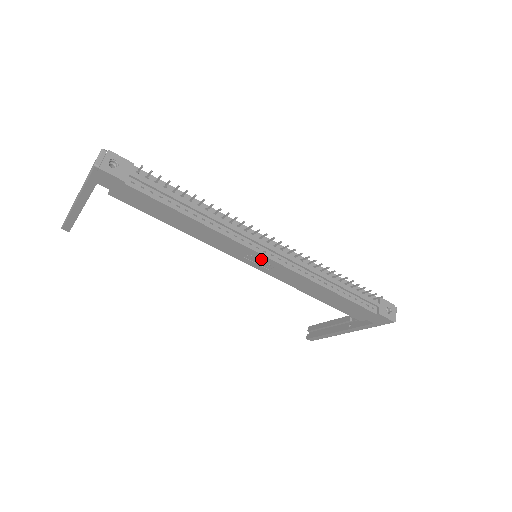
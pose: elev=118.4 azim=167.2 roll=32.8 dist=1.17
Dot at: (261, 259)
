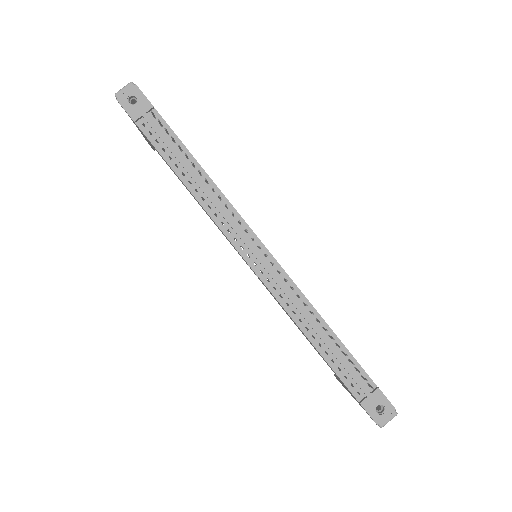
Dot at: occluded
